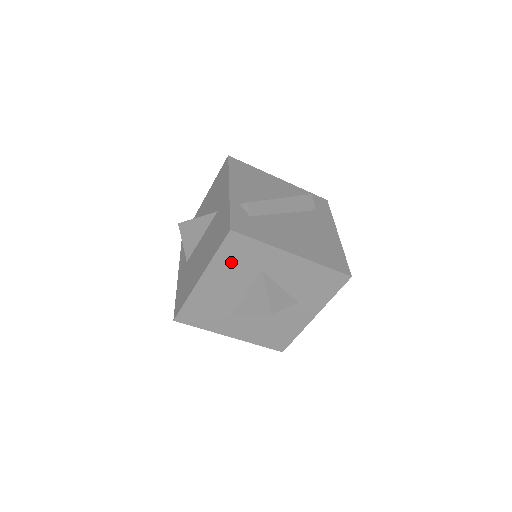
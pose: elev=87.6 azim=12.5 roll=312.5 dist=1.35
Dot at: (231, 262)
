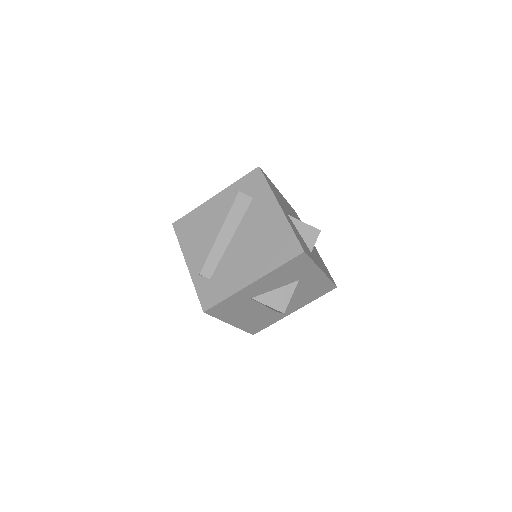
Dot at: (230, 312)
